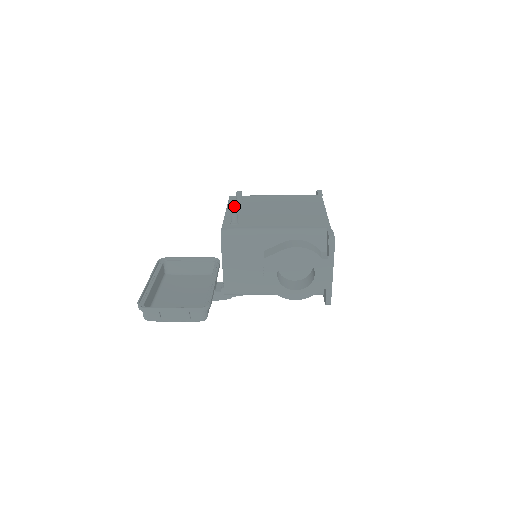
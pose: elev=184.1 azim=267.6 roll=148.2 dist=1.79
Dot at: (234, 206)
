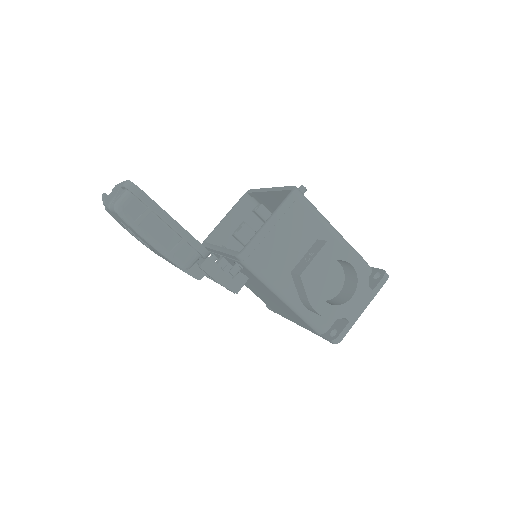
Dot at: occluded
